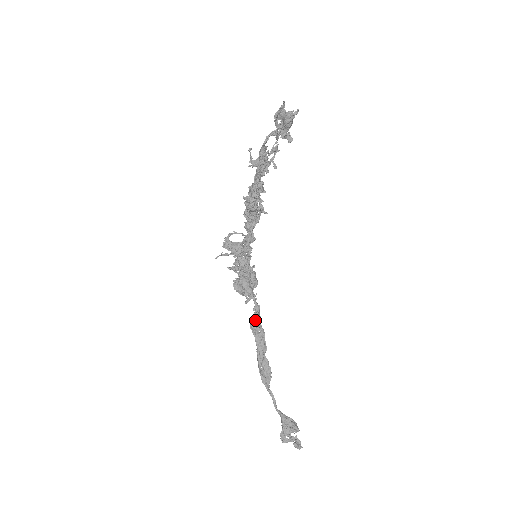
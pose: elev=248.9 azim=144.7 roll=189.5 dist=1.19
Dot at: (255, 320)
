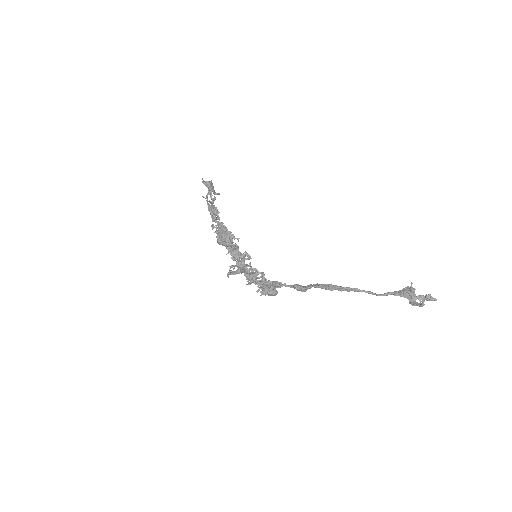
Dot at: (299, 288)
